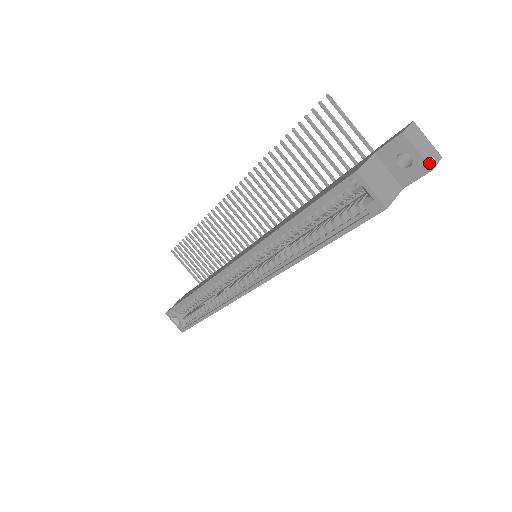
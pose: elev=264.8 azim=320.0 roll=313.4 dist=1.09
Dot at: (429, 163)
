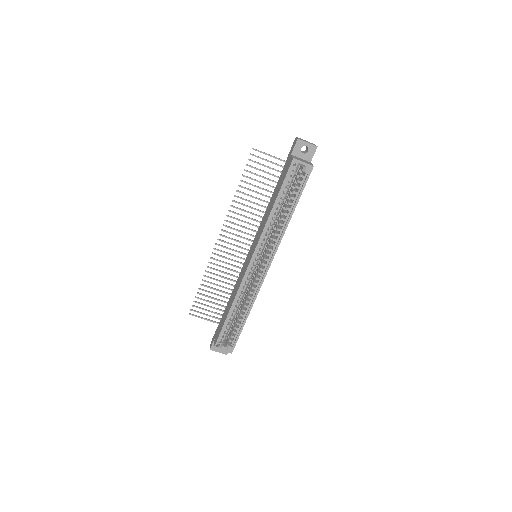
Dot at: (314, 145)
